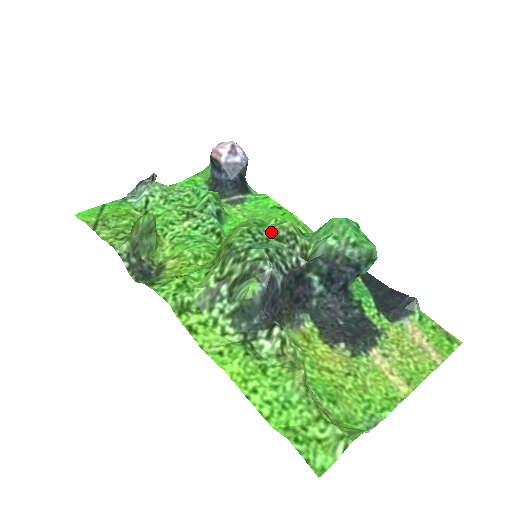
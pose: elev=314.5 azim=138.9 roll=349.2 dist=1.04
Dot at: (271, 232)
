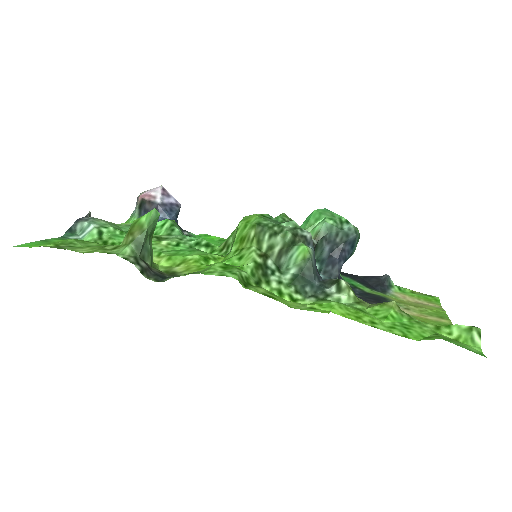
Dot at: occluded
